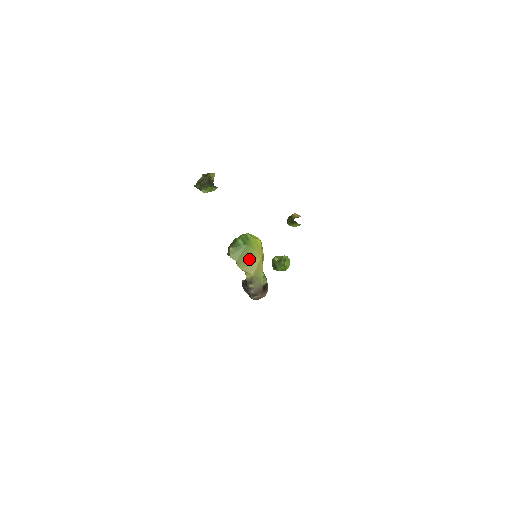
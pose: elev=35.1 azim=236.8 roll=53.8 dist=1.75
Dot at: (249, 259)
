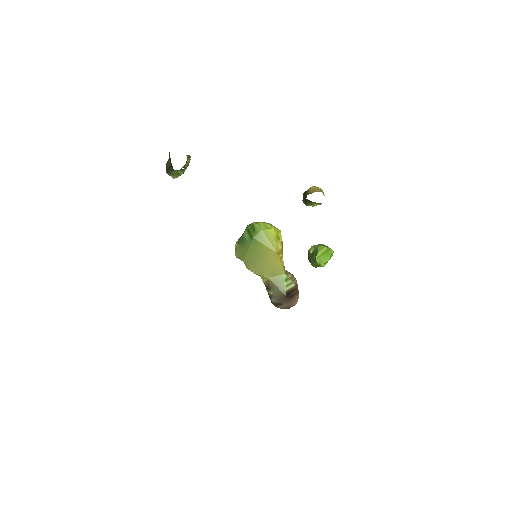
Dot at: (260, 257)
